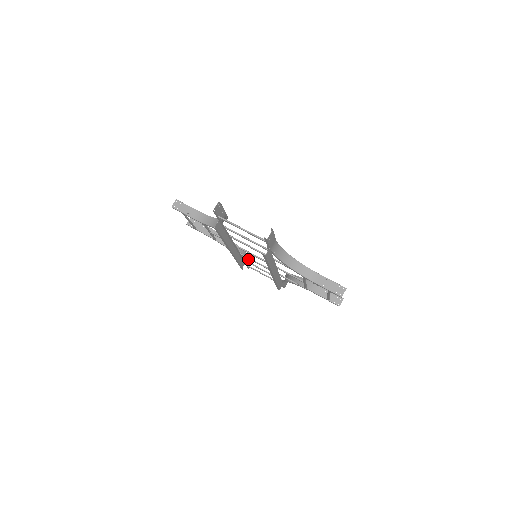
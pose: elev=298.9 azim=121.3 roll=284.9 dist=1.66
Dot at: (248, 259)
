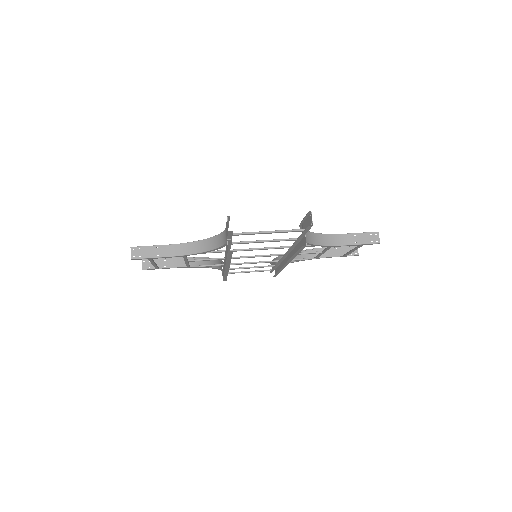
Dot at: occluded
